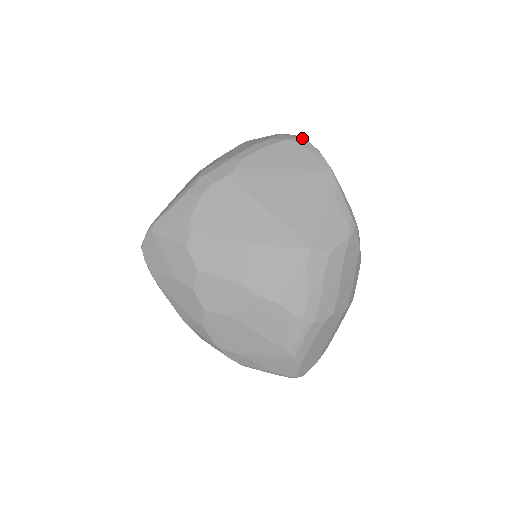
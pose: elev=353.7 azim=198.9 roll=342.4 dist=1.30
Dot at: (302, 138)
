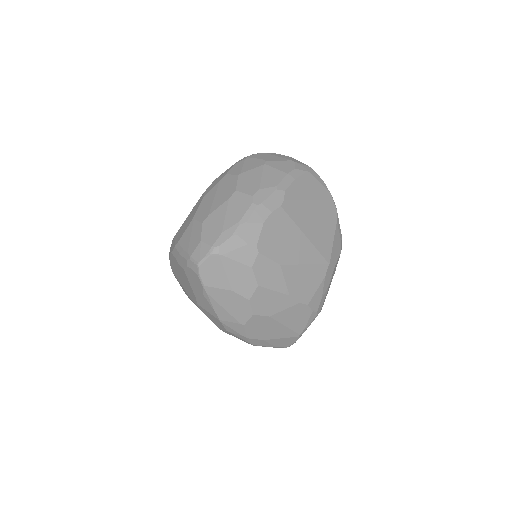
Dot at: (313, 170)
